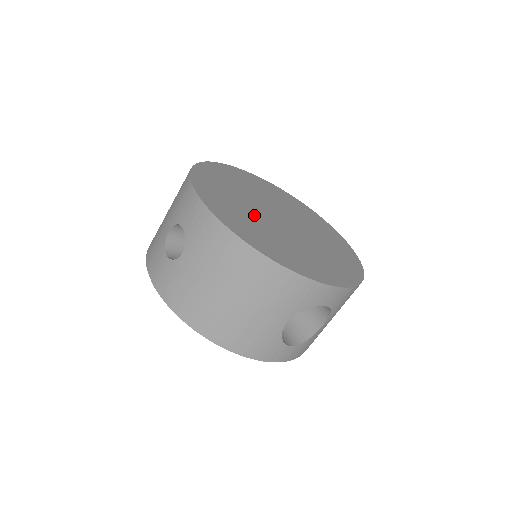
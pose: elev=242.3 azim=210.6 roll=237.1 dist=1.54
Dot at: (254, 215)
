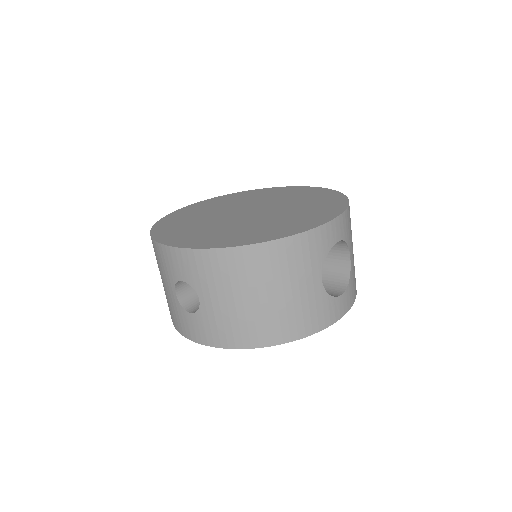
Dot at: (226, 225)
